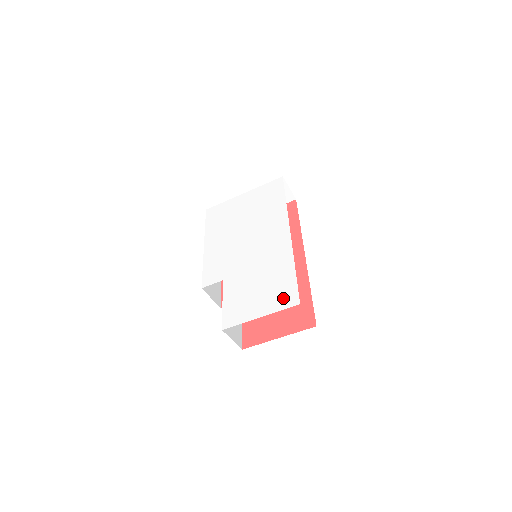
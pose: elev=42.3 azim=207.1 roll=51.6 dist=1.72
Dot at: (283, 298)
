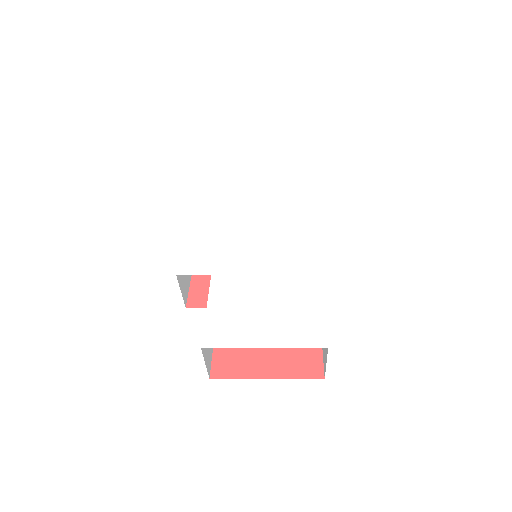
Dot at: (302, 331)
